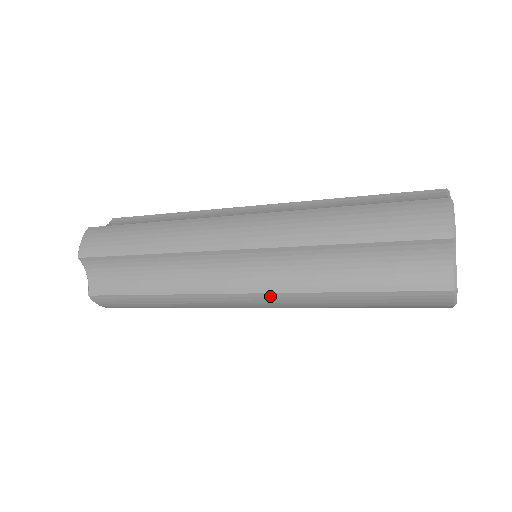
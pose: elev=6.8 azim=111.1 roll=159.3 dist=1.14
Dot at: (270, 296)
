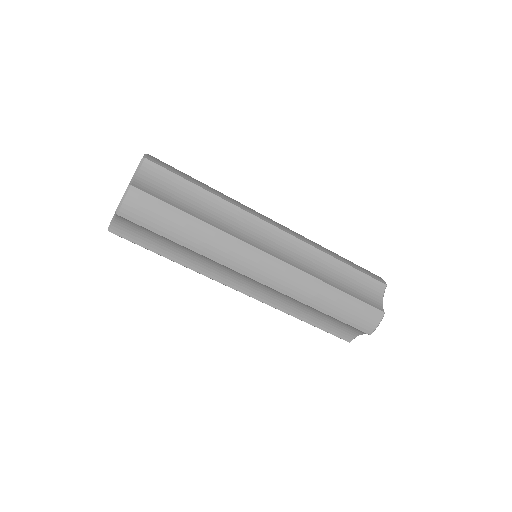
Dot at: (287, 267)
